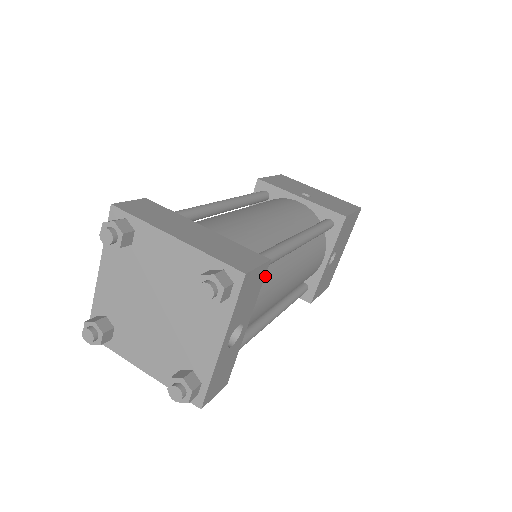
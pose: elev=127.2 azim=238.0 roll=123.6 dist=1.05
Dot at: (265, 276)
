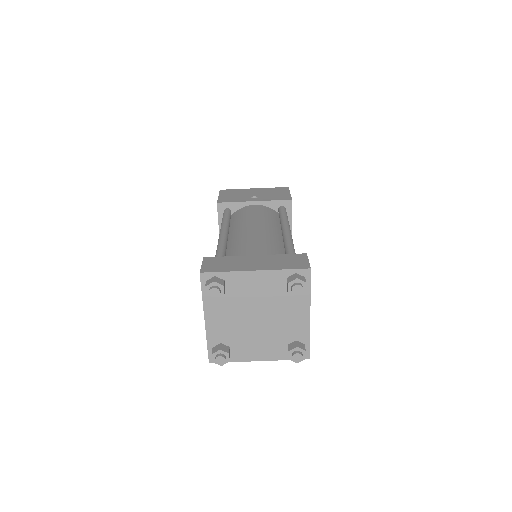
Dot at: occluded
